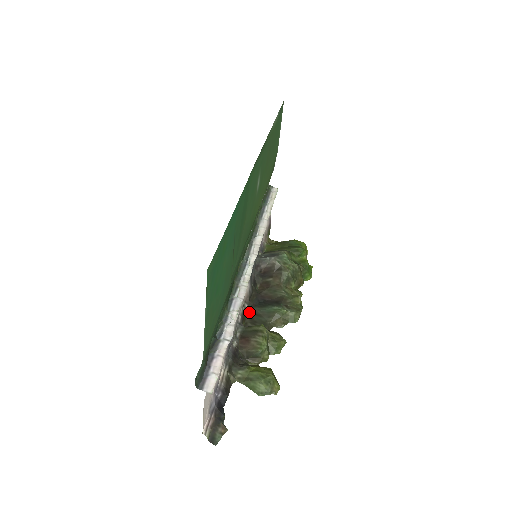
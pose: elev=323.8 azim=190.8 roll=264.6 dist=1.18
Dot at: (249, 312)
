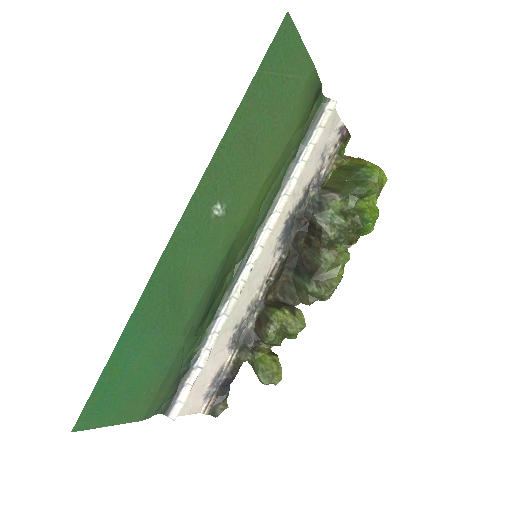
Dot at: (282, 278)
